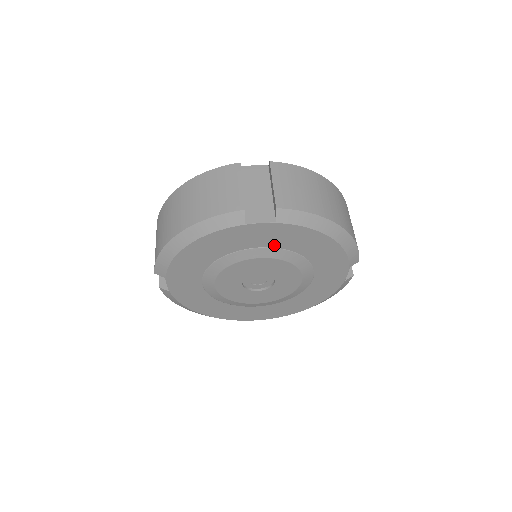
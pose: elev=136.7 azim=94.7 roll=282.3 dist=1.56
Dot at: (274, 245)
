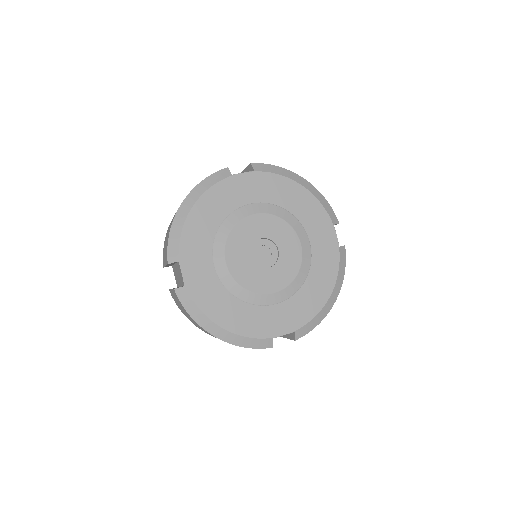
Dot at: (261, 200)
